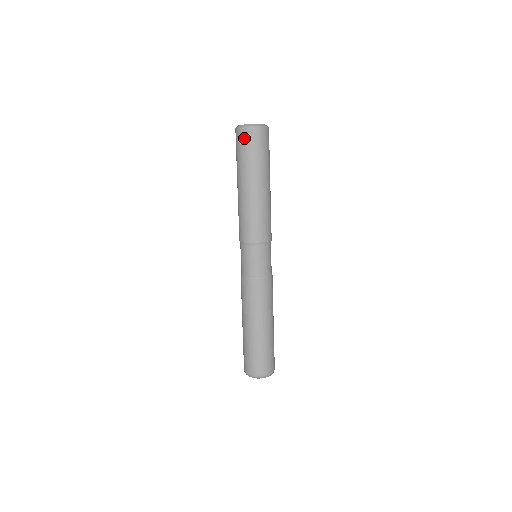
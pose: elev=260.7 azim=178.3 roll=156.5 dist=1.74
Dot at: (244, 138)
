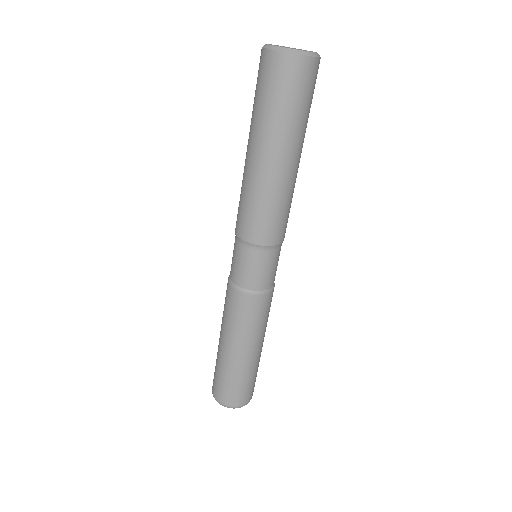
Dot at: (292, 76)
